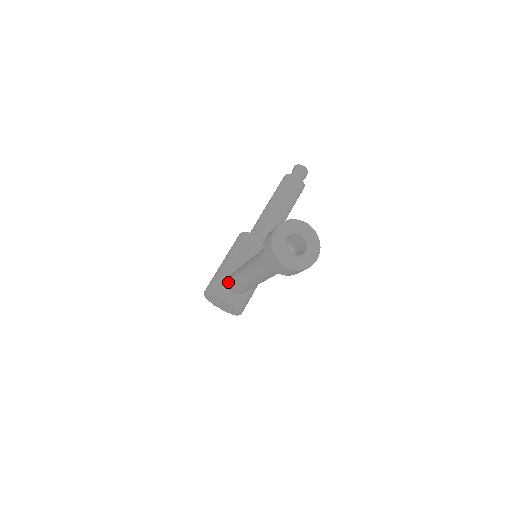
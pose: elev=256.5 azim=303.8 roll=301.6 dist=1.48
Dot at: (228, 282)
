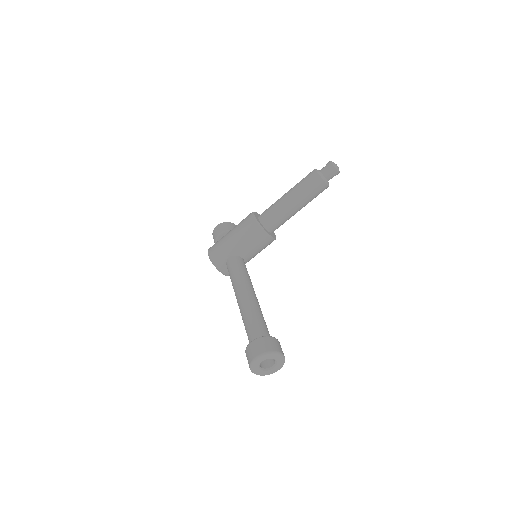
Dot at: (227, 266)
